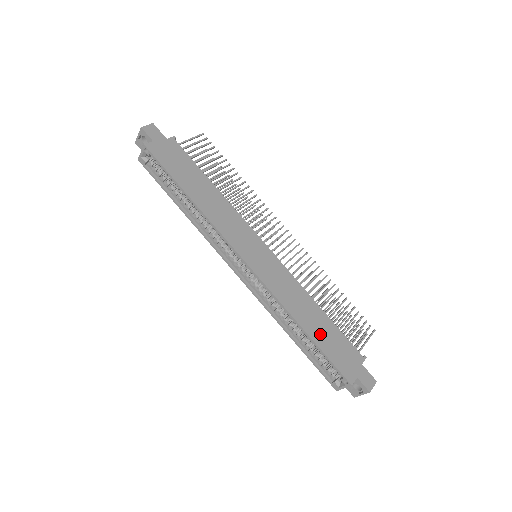
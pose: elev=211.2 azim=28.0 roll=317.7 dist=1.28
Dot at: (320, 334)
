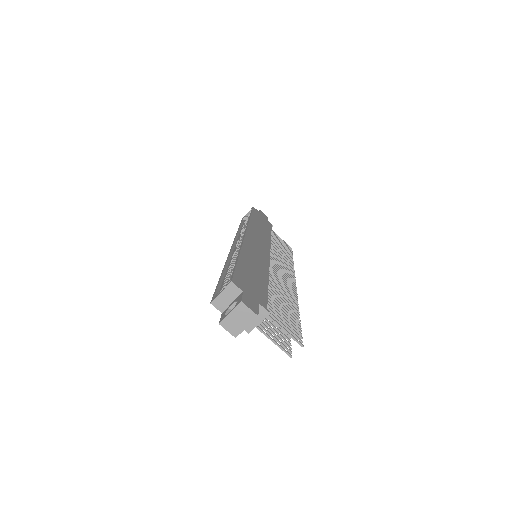
Dot at: (248, 269)
